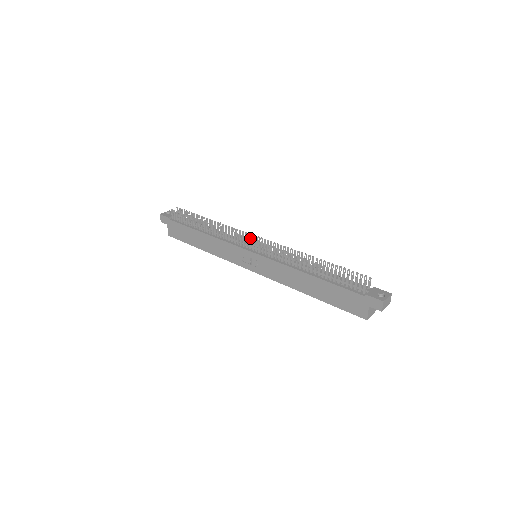
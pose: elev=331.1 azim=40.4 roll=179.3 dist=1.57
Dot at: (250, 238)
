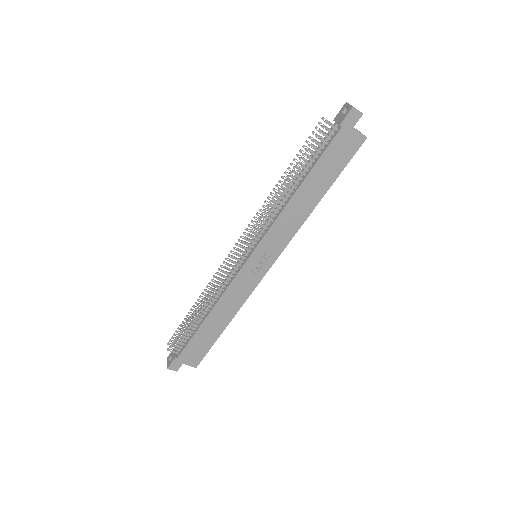
Dot at: (234, 252)
